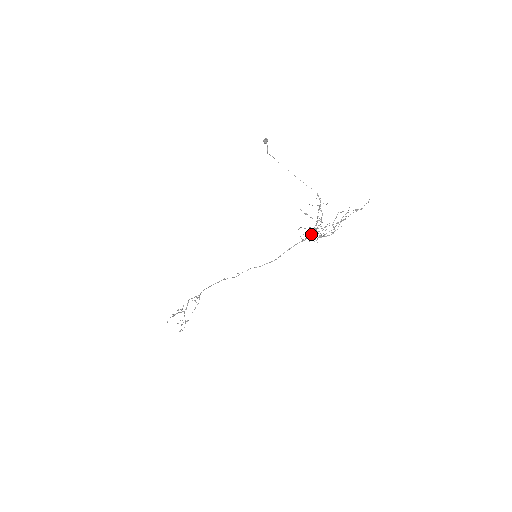
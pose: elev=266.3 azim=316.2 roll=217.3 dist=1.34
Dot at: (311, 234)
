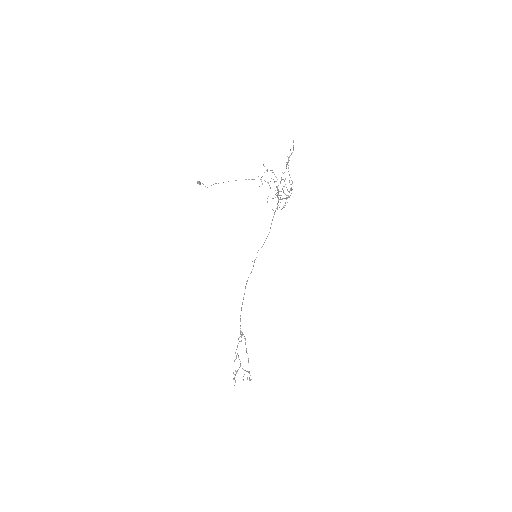
Dot at: (278, 200)
